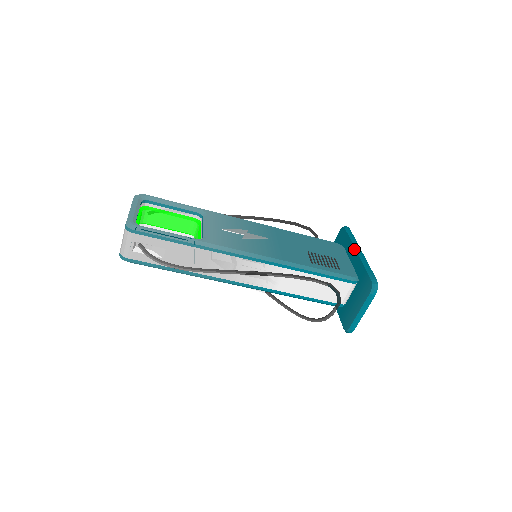
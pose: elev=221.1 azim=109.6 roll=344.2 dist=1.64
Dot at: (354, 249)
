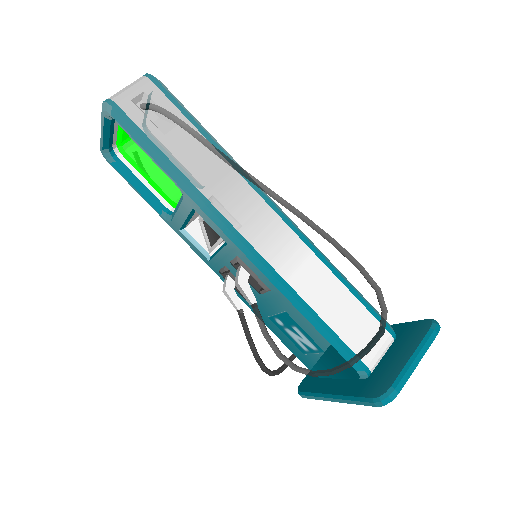
Dot at: occluded
